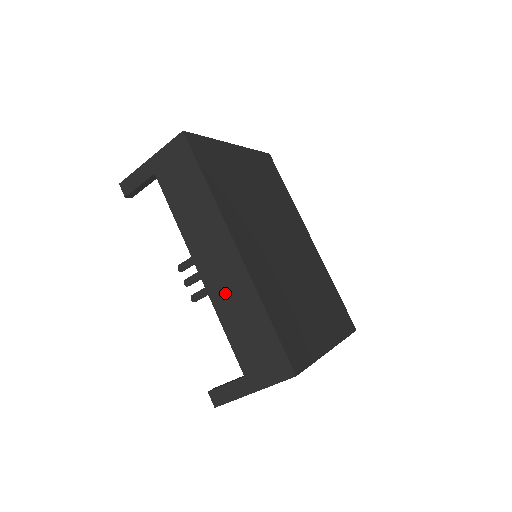
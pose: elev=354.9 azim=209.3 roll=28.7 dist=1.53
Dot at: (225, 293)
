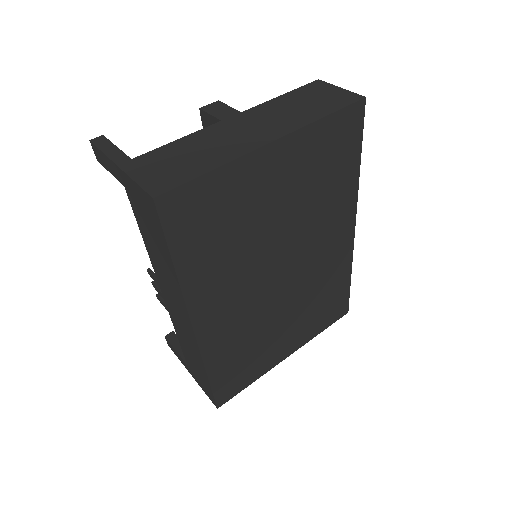
Dot at: (181, 330)
